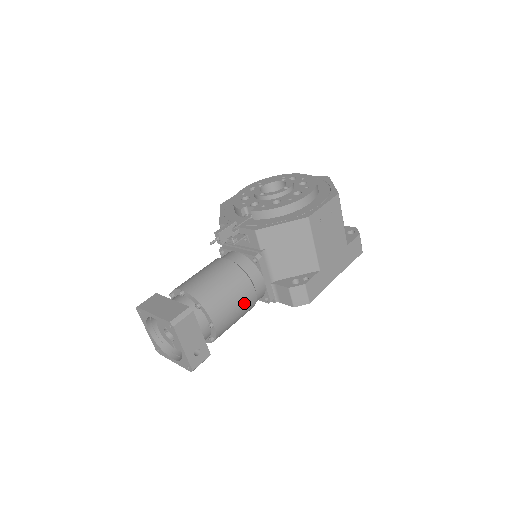
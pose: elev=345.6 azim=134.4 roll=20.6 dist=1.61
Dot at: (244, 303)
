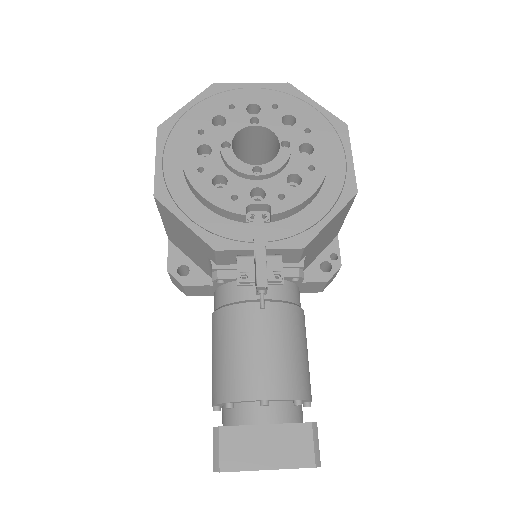
Dot at: occluded
